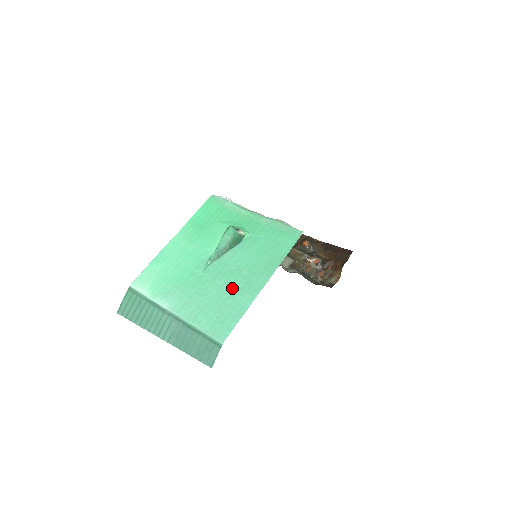
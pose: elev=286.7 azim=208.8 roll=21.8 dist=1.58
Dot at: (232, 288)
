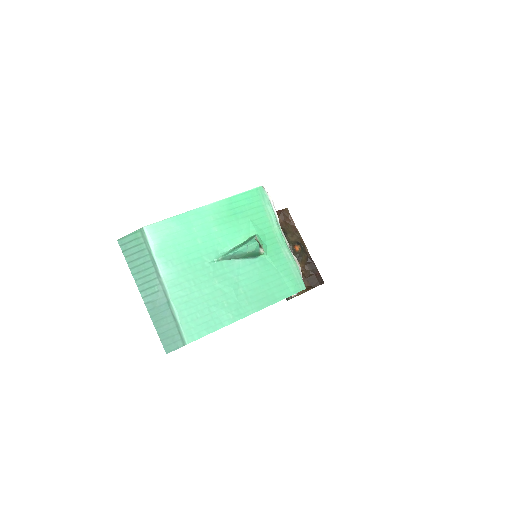
Dot at: (223, 298)
